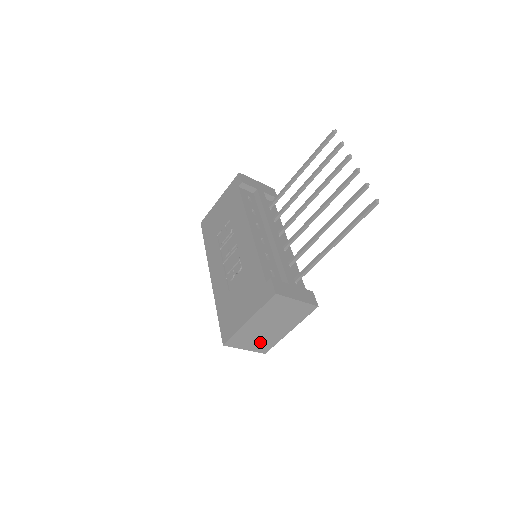
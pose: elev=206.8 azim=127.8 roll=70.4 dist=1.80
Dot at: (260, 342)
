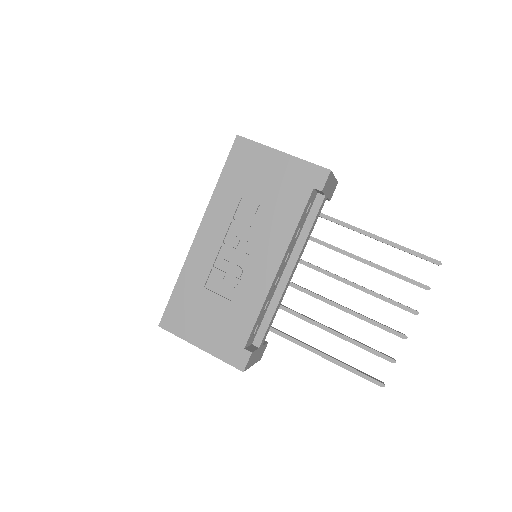
Dot at: occluded
